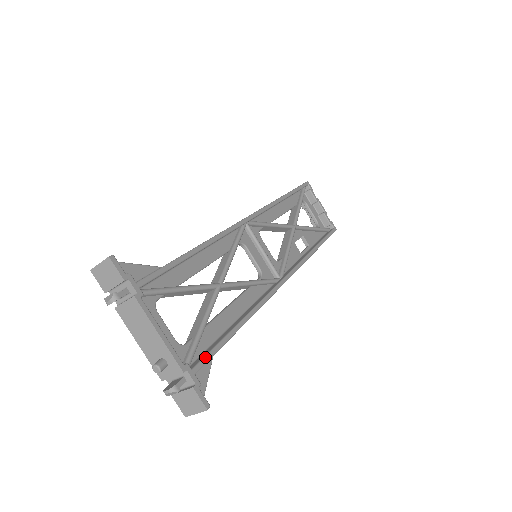
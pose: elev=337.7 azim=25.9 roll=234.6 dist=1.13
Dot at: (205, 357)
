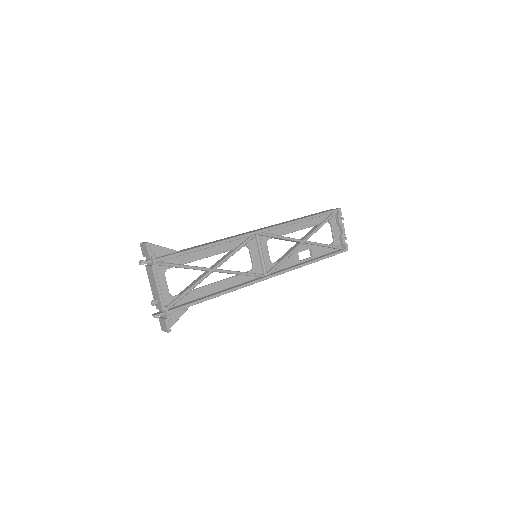
Dot at: (180, 307)
